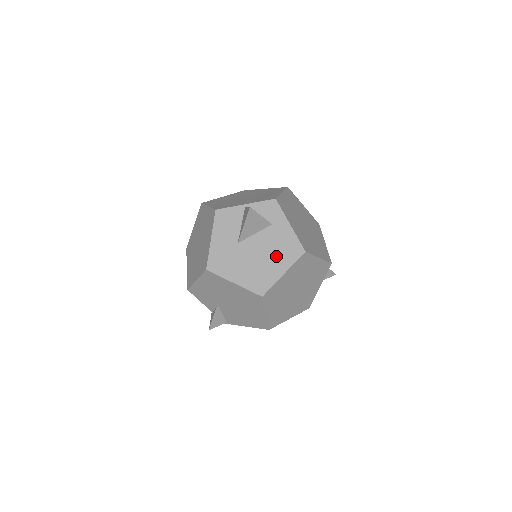
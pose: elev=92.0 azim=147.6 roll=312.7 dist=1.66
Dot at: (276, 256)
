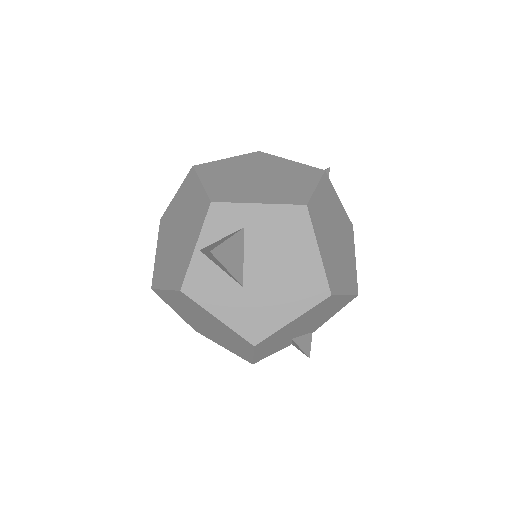
Dot at: (290, 247)
